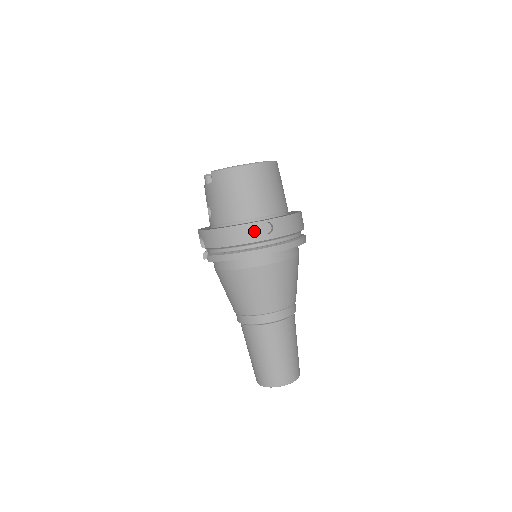
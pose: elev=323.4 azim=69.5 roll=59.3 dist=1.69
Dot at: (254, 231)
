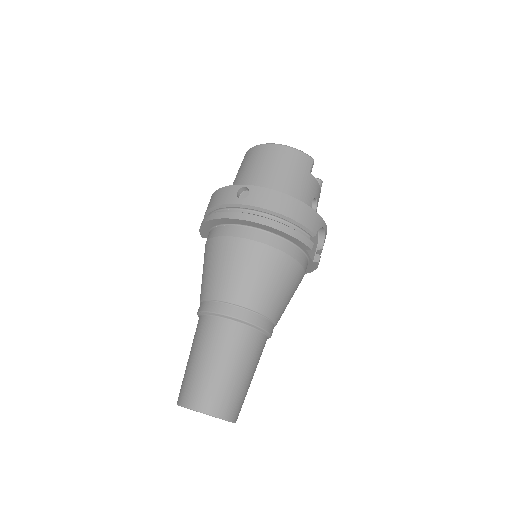
Dot at: (230, 193)
